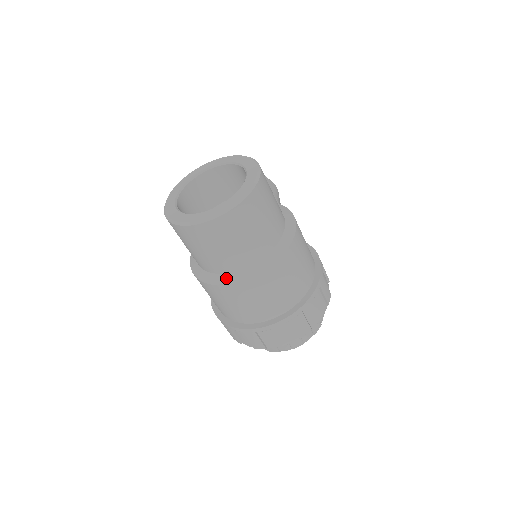
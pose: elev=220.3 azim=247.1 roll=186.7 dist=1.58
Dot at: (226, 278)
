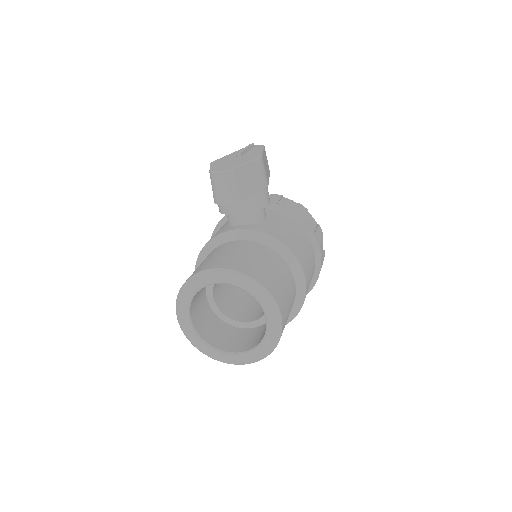
Dot at: occluded
